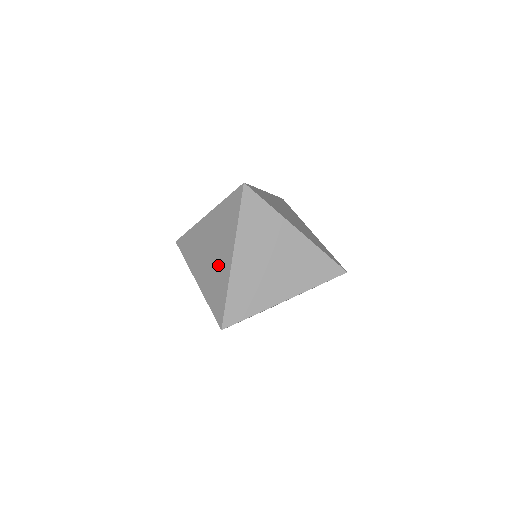
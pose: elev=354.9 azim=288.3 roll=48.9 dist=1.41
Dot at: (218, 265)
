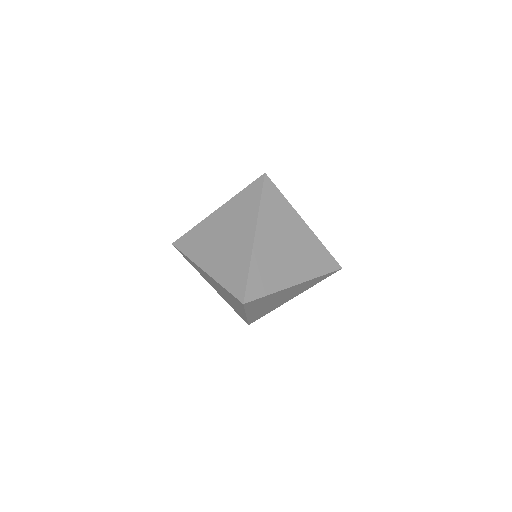
Dot at: (235, 247)
